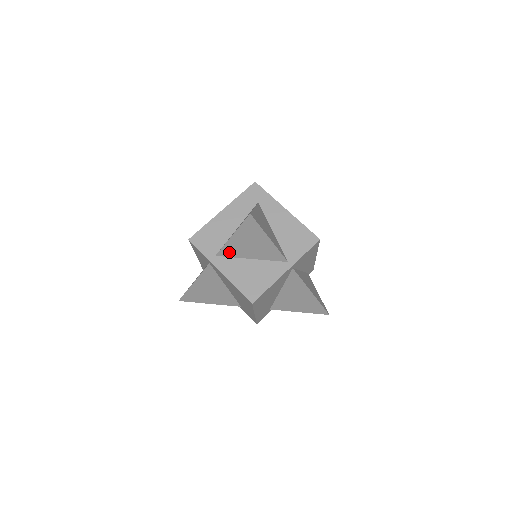
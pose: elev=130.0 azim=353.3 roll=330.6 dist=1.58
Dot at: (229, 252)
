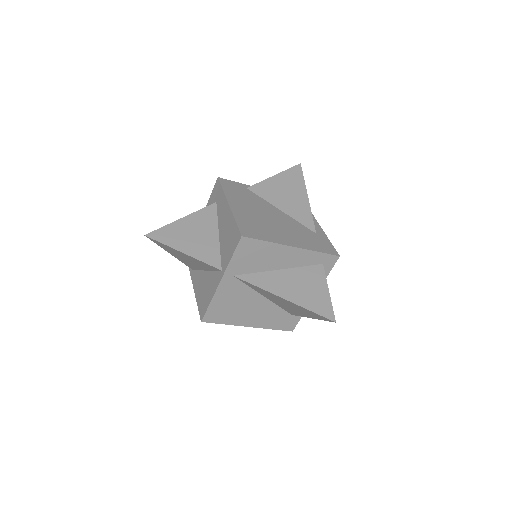
Dot at: (192, 266)
